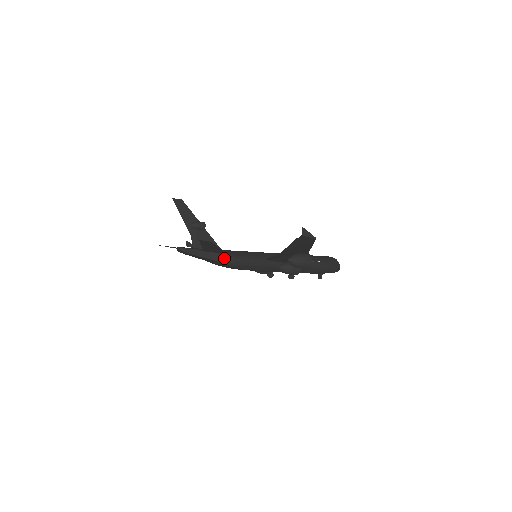
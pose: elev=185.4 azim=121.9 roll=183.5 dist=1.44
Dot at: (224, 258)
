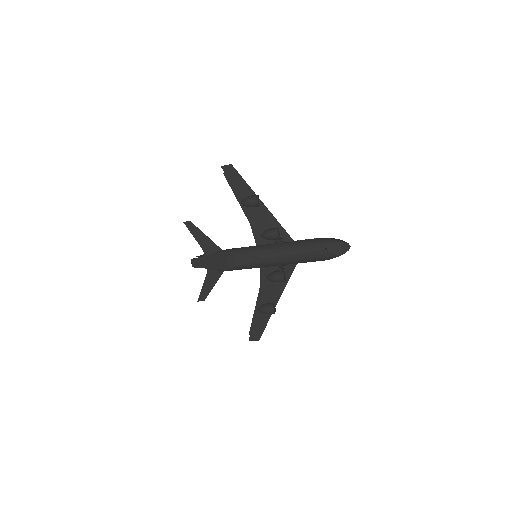
Dot at: (220, 251)
